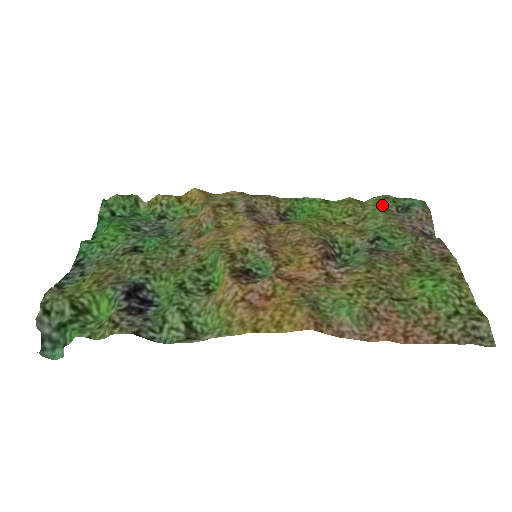
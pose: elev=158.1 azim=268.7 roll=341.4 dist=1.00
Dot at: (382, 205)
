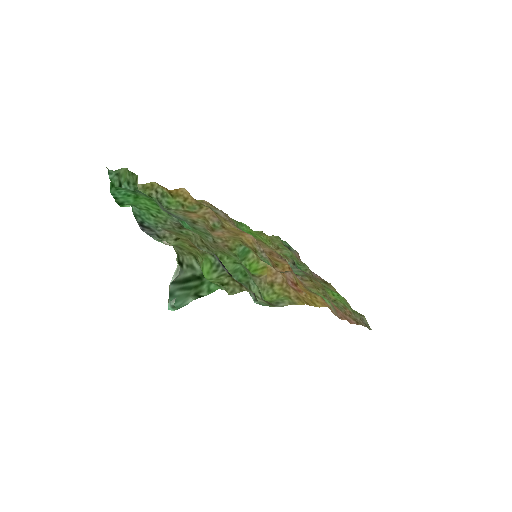
Dot at: occluded
